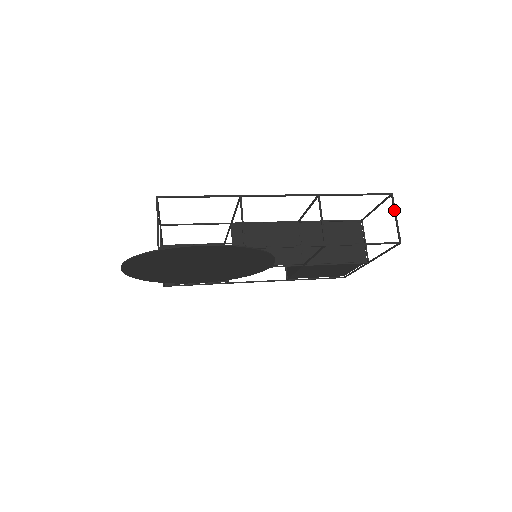
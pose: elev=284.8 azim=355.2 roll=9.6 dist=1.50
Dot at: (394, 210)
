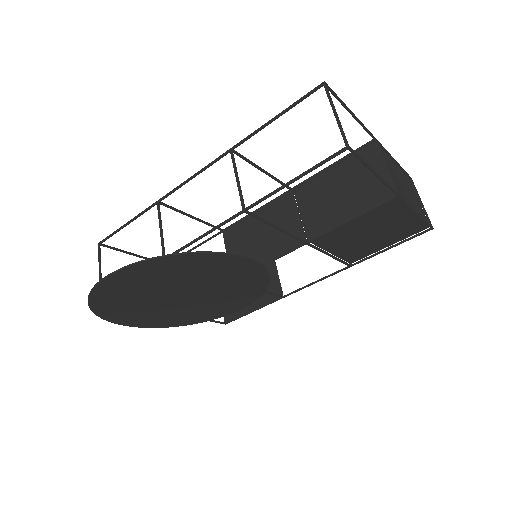
Dot at: (330, 104)
